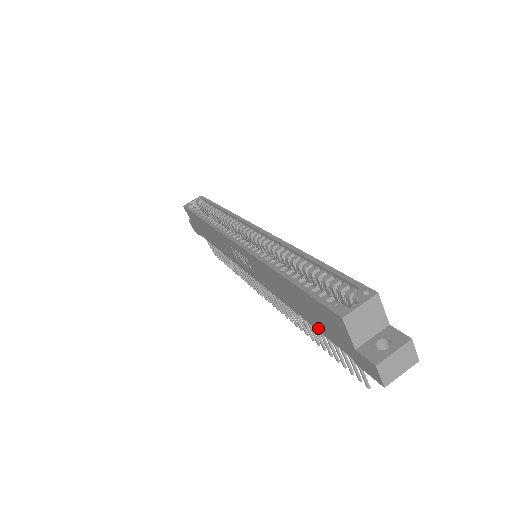
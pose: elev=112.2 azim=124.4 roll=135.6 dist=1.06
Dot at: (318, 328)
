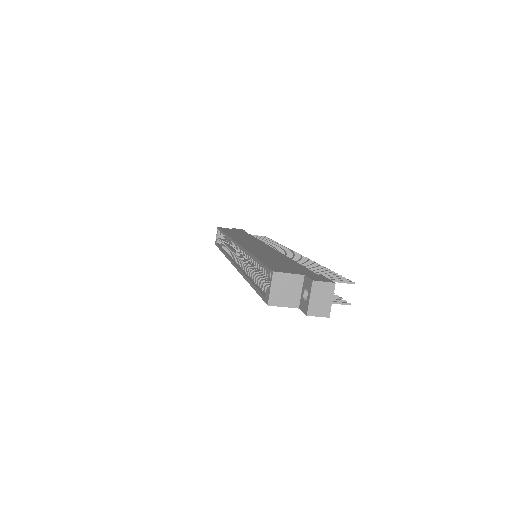
Dot at: occluded
